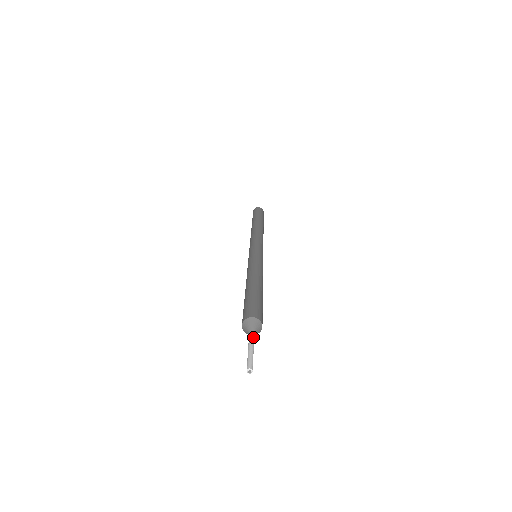
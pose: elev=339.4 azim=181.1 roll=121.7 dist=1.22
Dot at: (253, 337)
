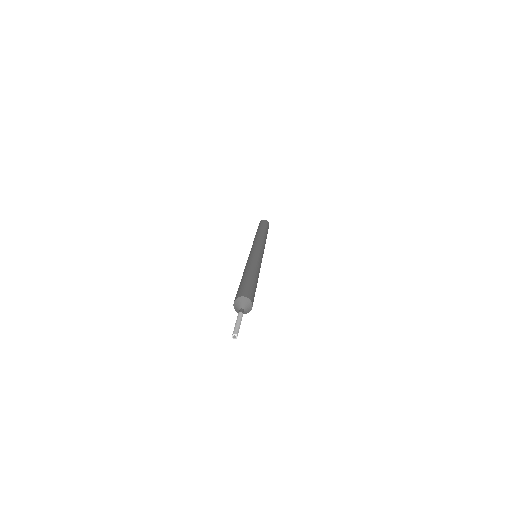
Dot at: (240, 312)
